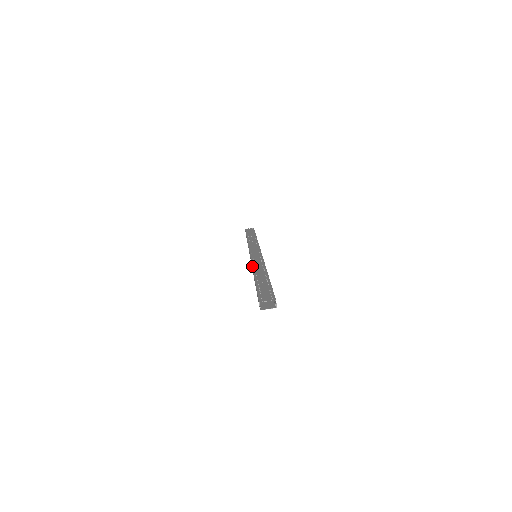
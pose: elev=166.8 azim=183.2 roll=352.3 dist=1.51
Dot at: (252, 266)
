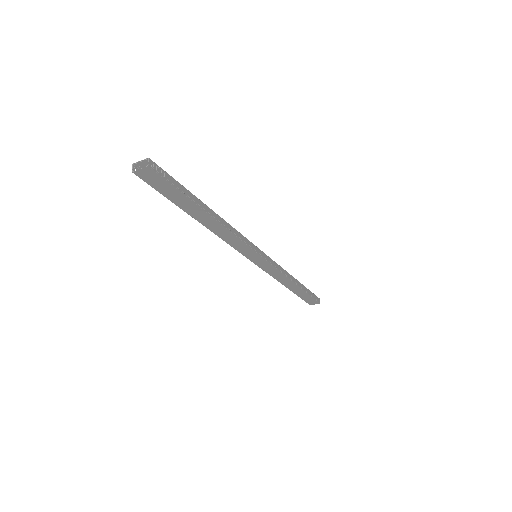
Dot at: occluded
